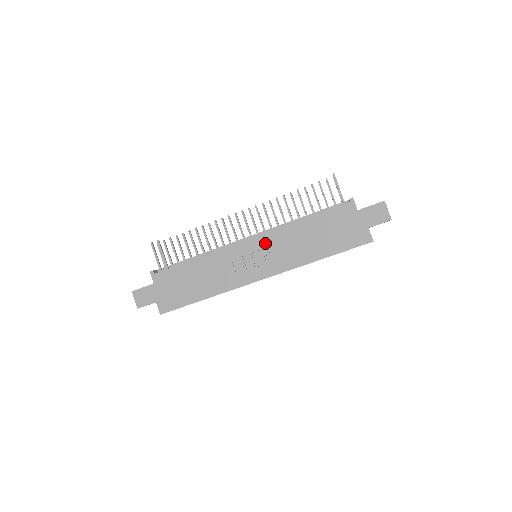
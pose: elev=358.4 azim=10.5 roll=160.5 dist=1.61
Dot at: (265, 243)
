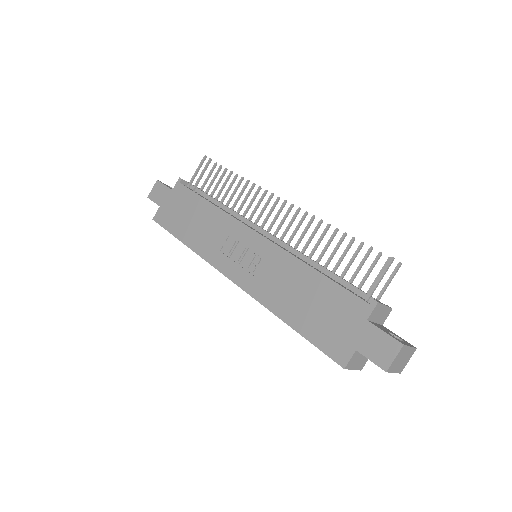
Dot at: (264, 251)
